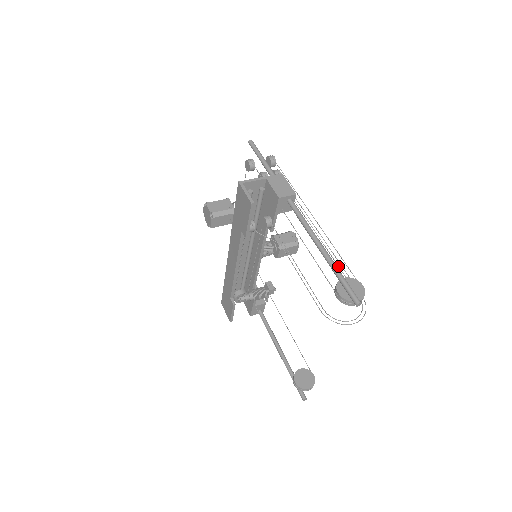
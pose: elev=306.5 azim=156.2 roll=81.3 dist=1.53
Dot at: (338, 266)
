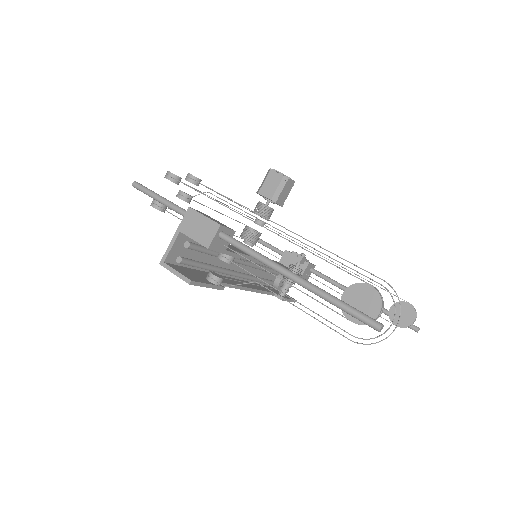
Dot at: occluded
